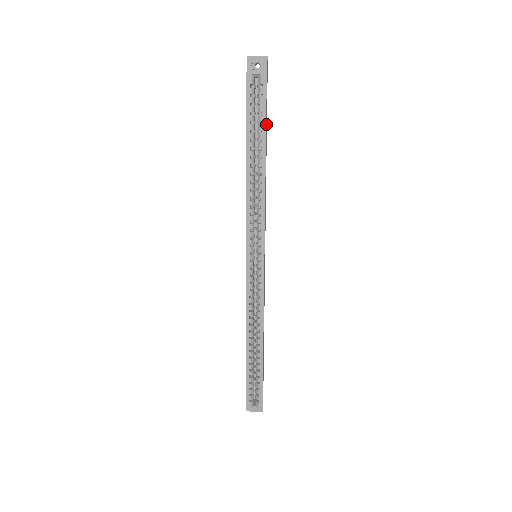
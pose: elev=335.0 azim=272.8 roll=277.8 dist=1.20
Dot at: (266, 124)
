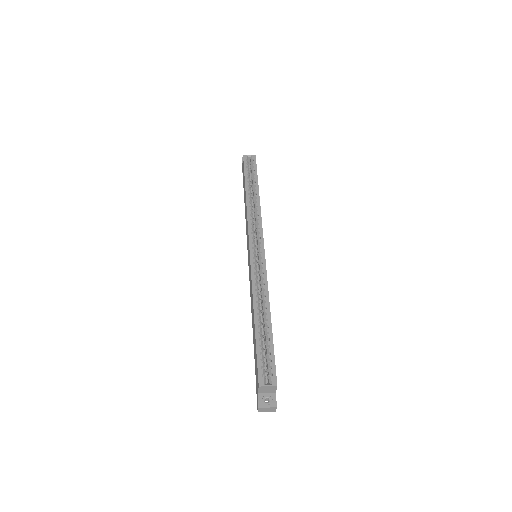
Dot at: occluded
